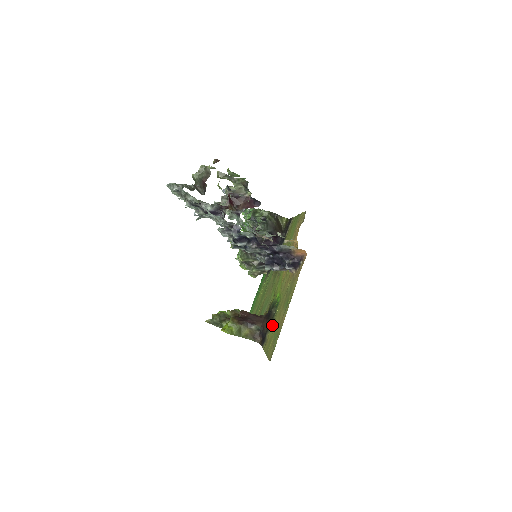
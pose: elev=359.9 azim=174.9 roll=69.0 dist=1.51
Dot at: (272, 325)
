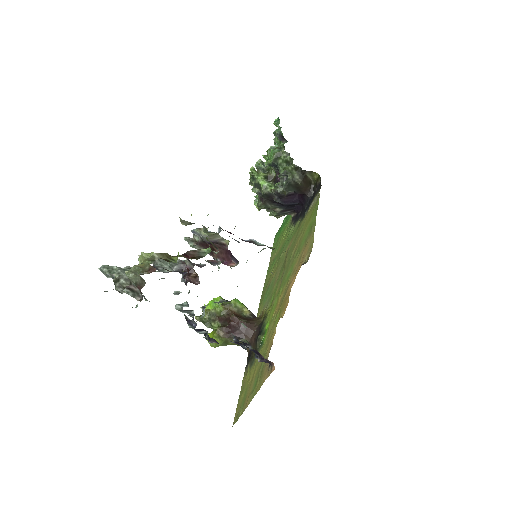
Dot at: (251, 367)
